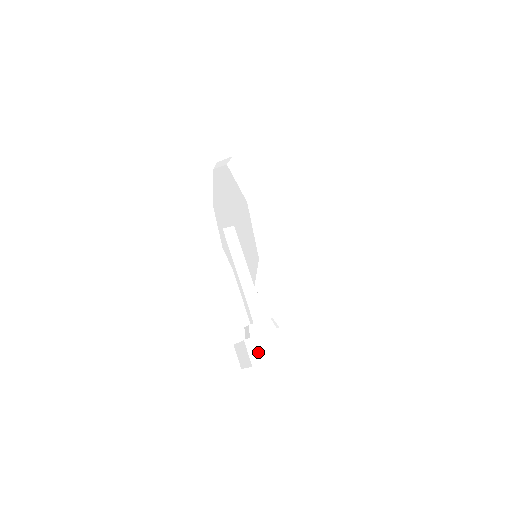
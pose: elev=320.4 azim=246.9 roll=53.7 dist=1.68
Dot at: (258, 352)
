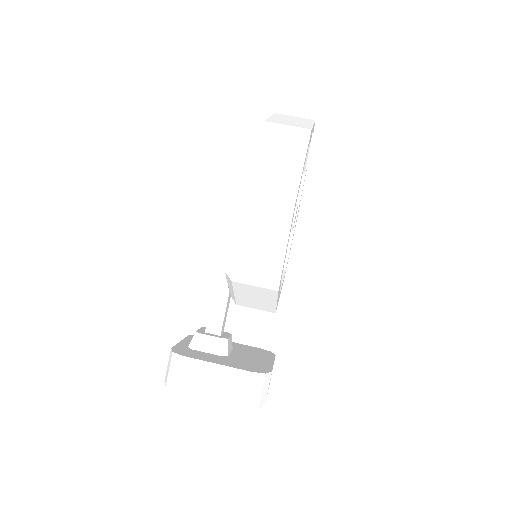
Dot at: (172, 373)
